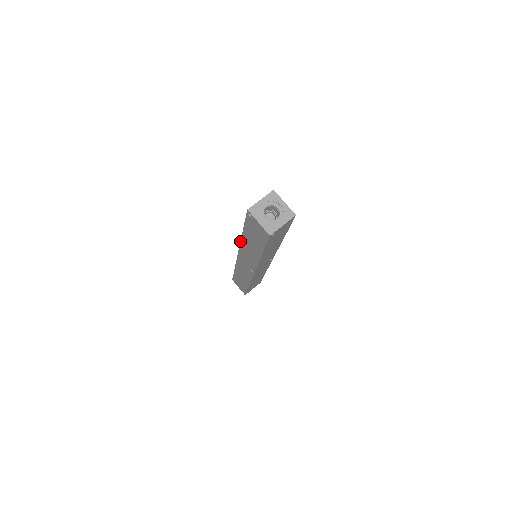
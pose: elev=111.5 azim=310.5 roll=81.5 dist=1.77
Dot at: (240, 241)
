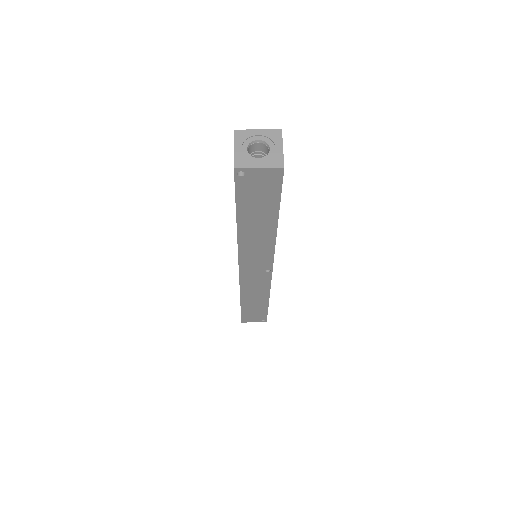
Dot at: occluded
